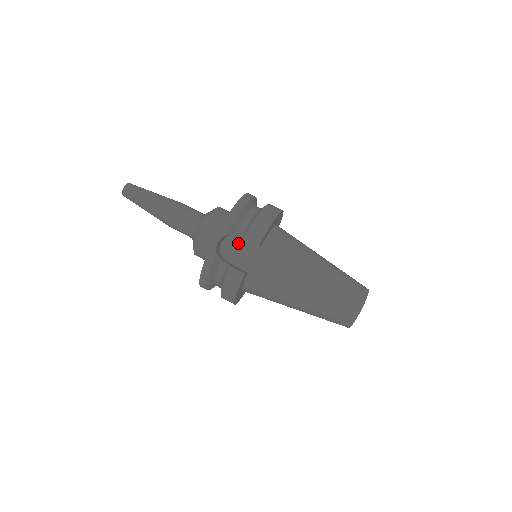
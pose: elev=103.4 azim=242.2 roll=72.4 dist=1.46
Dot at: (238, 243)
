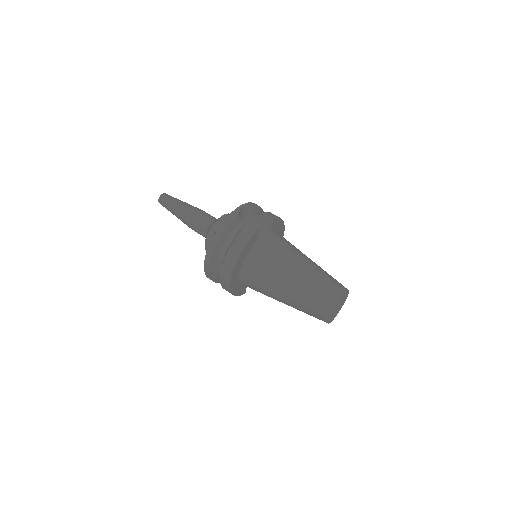
Dot at: (253, 222)
